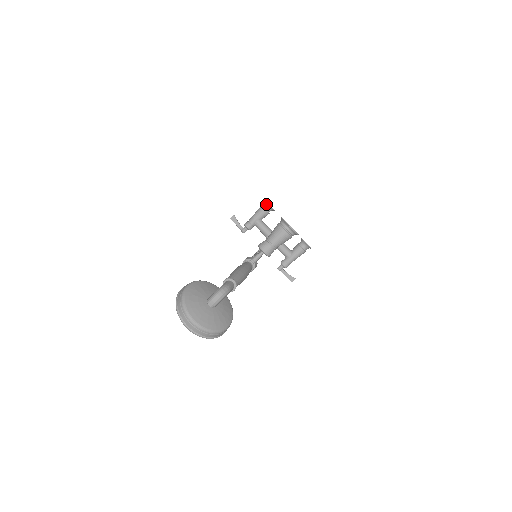
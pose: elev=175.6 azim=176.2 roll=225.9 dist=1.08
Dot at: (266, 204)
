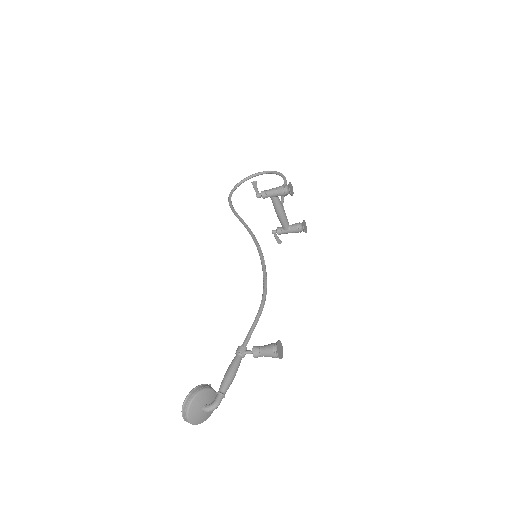
Dot at: (288, 190)
